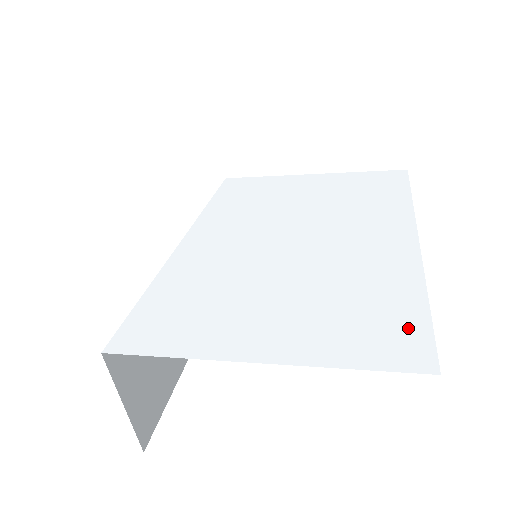
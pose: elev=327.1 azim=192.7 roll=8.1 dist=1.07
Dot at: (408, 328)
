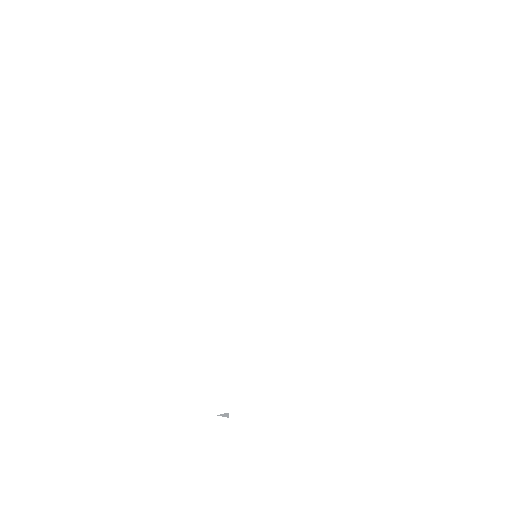
Dot at: (409, 327)
